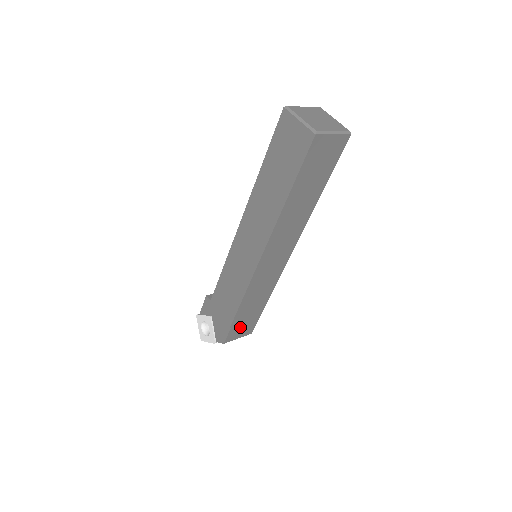
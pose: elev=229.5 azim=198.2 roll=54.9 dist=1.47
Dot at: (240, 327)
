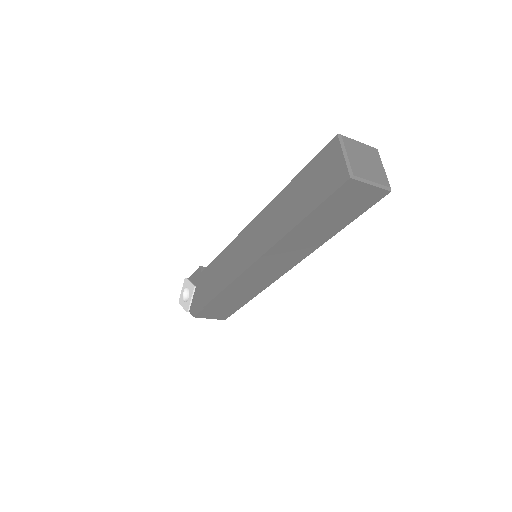
Dot at: (215, 310)
